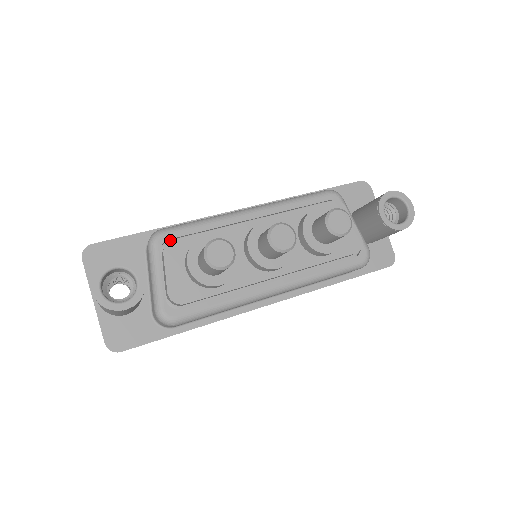
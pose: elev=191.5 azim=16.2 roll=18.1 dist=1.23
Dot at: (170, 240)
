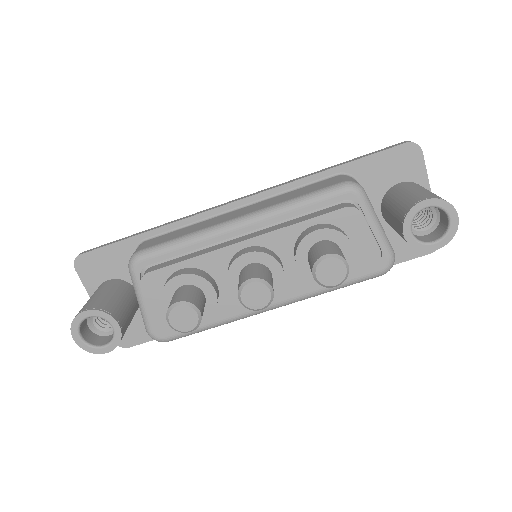
Dot at: (150, 264)
